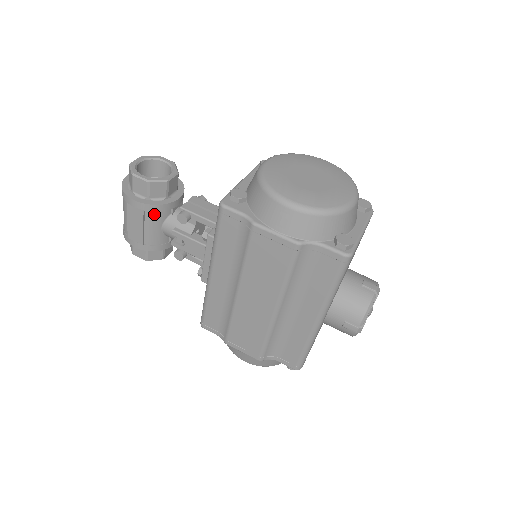
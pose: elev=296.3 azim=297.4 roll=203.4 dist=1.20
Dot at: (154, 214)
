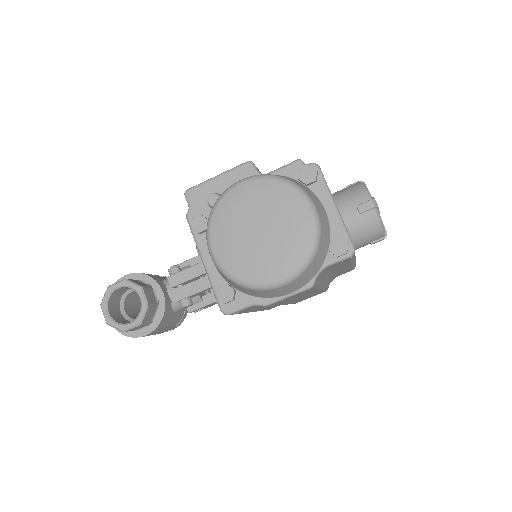
Dot at: (165, 321)
